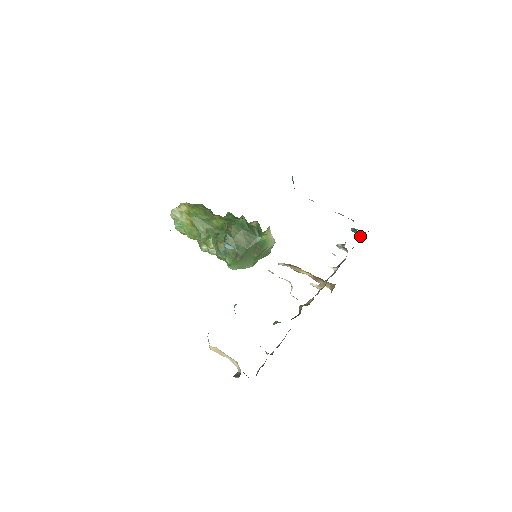
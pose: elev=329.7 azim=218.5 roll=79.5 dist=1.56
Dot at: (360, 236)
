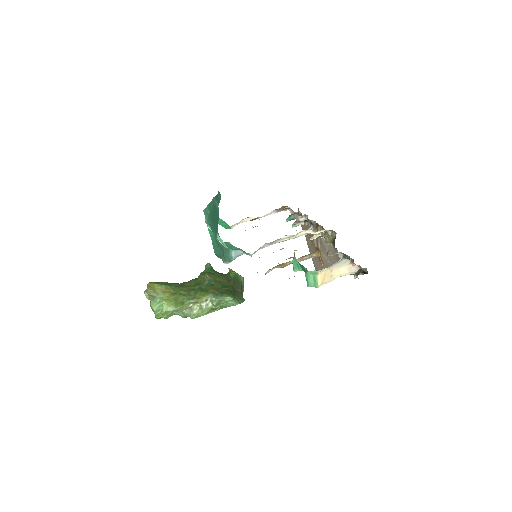
Dot at: occluded
